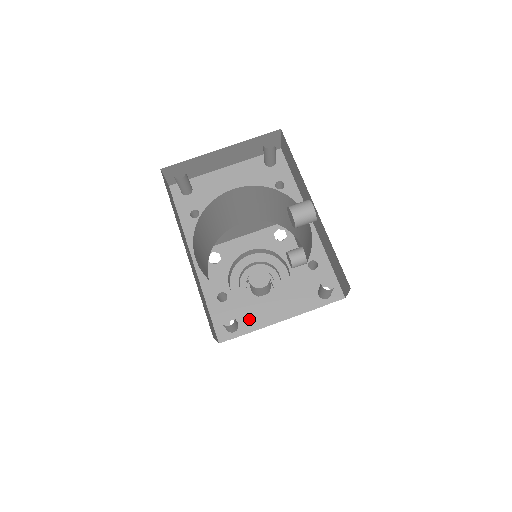
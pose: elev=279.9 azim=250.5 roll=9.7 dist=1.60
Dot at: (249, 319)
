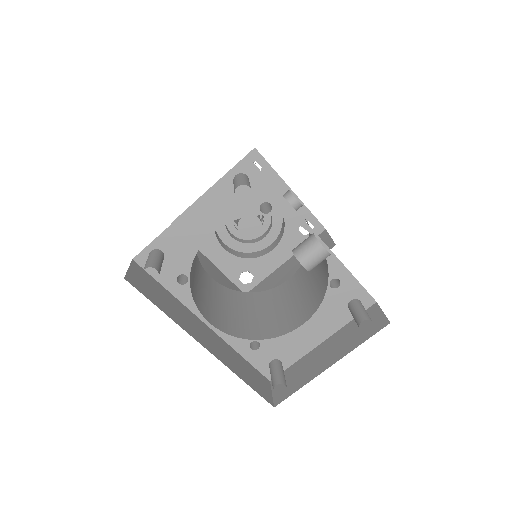
Dot at: (289, 354)
